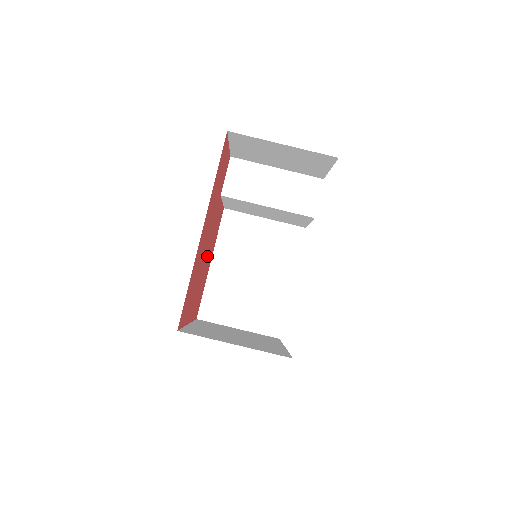
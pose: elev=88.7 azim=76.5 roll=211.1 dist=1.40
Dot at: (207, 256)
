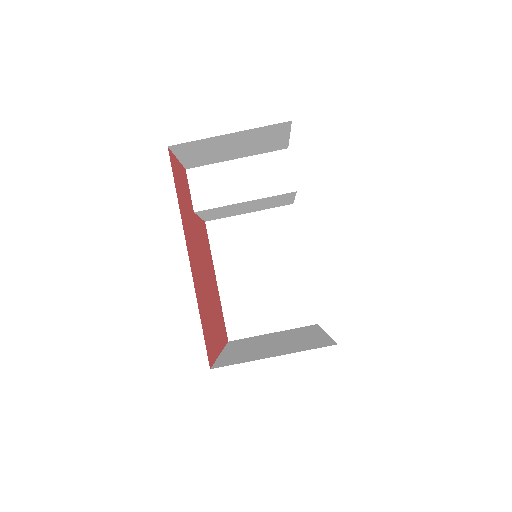
Dot at: (209, 277)
